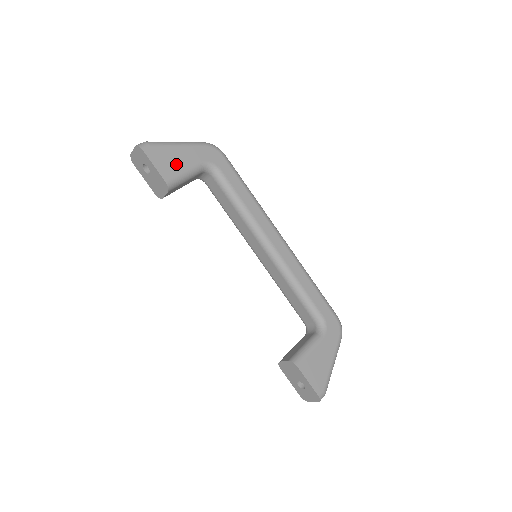
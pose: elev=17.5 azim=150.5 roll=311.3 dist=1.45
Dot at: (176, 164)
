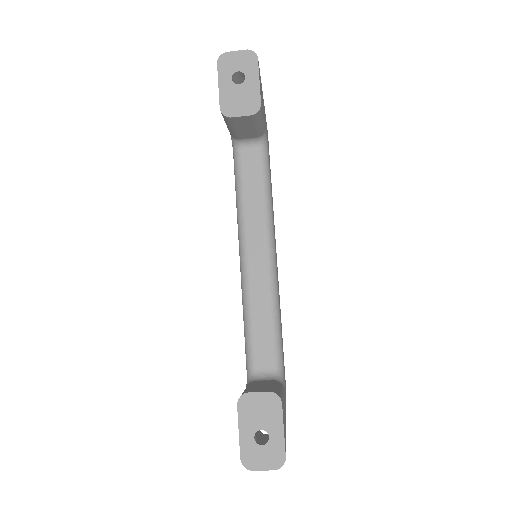
Dot at: occluded
